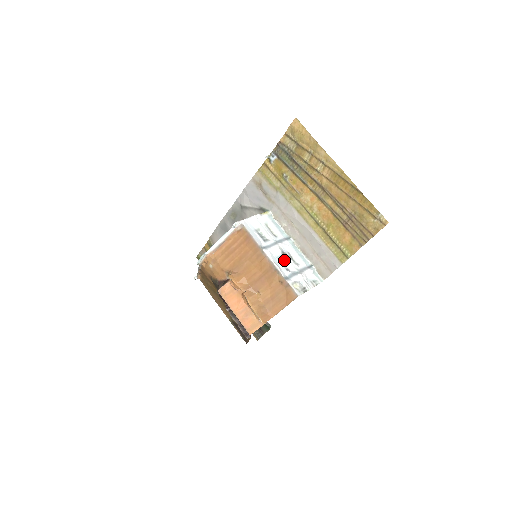
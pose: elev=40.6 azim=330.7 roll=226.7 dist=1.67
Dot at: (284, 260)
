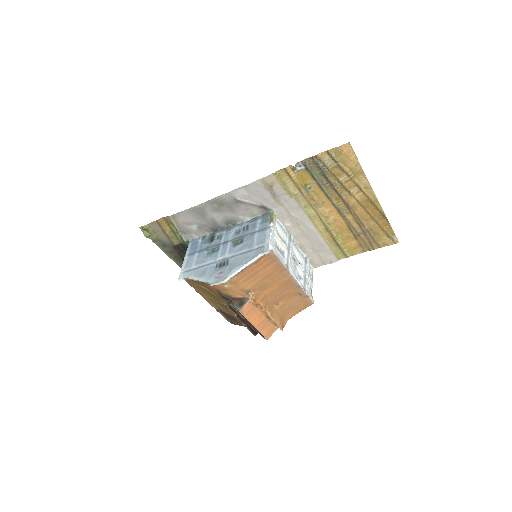
Dot at: (296, 268)
